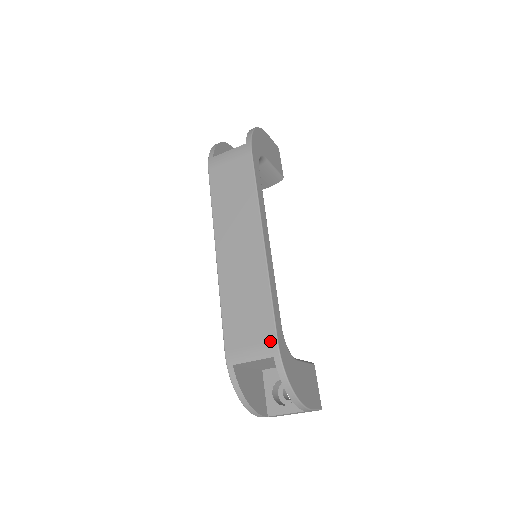
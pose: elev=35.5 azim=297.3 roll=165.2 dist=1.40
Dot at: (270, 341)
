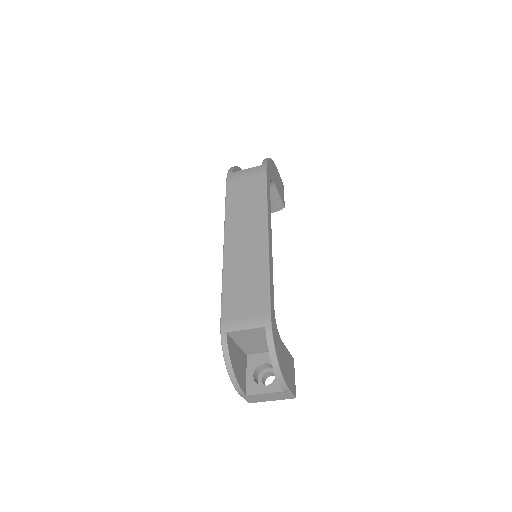
Dot at: (264, 313)
